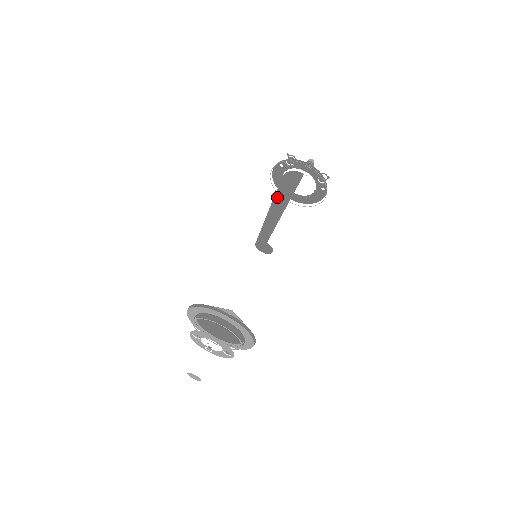
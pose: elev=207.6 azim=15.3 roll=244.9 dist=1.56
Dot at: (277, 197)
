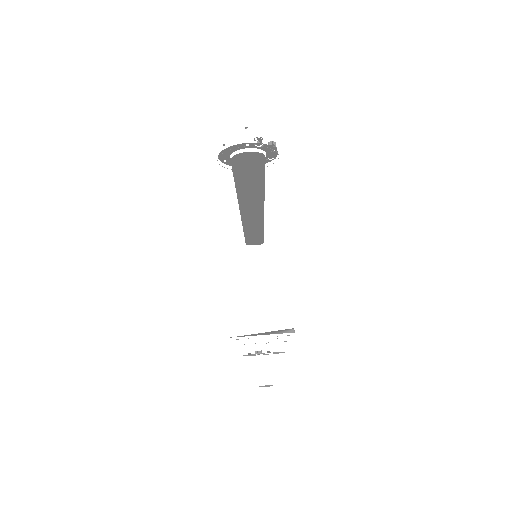
Dot at: (255, 187)
